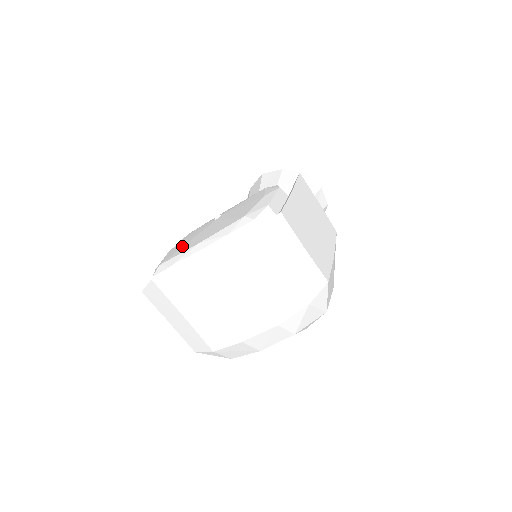
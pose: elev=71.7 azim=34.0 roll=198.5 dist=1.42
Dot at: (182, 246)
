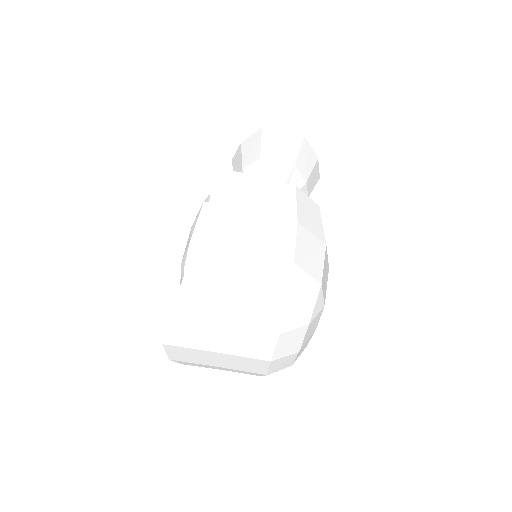
Dot at: occluded
